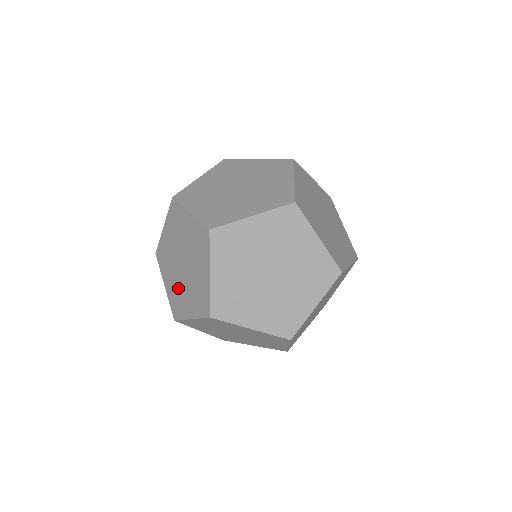
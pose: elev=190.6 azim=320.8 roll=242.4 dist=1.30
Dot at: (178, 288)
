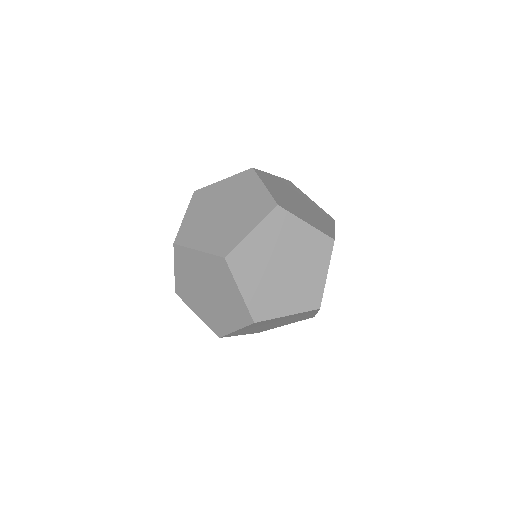
Dot at: (193, 292)
